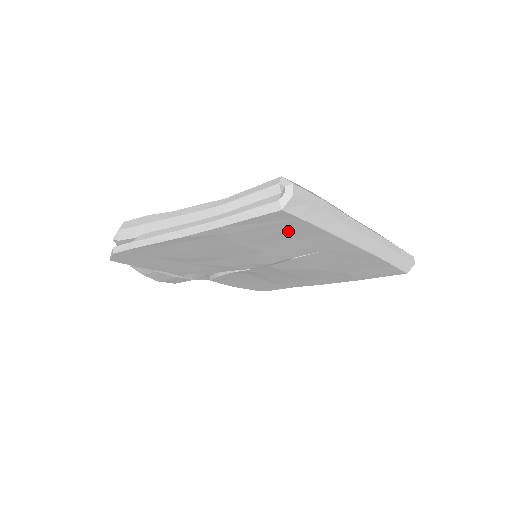
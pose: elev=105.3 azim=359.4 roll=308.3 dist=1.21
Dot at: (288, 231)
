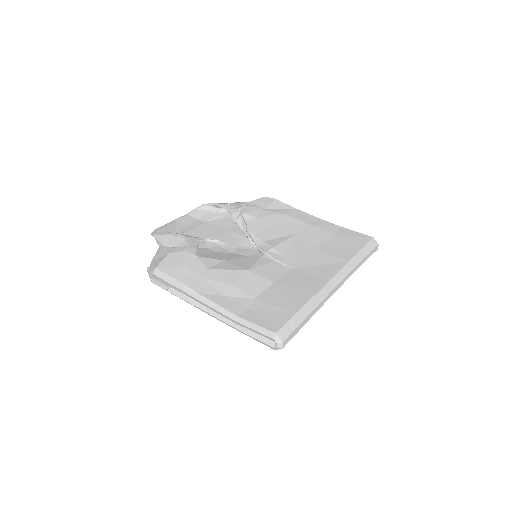
Dot at: occluded
